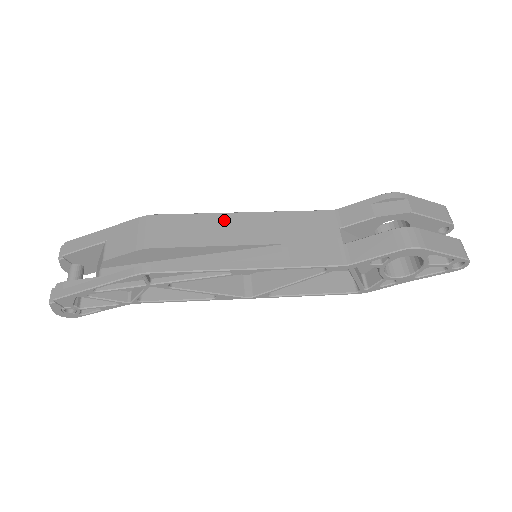
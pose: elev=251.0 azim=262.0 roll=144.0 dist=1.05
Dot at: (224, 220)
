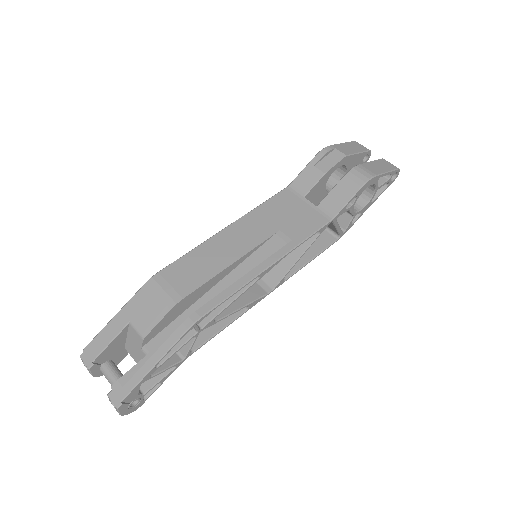
Dot at: (218, 242)
